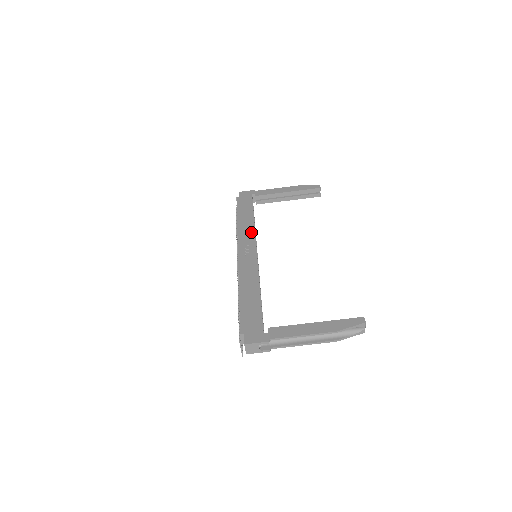
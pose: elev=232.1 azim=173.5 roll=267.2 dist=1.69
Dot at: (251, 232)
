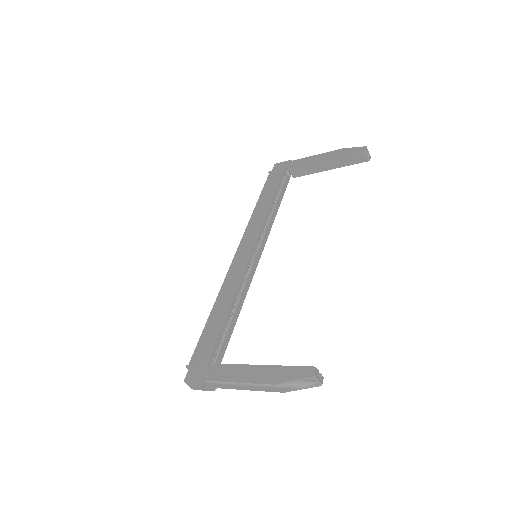
Dot at: (259, 224)
